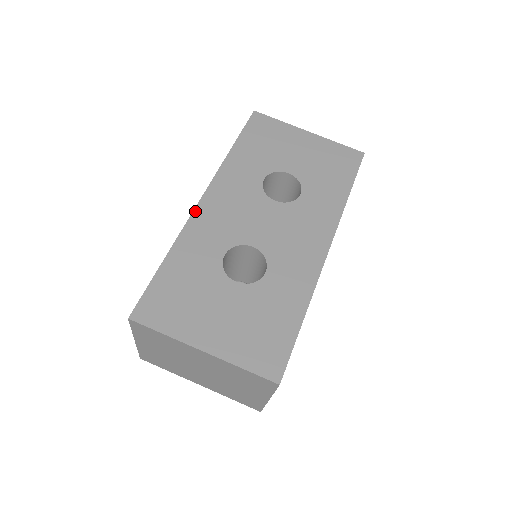
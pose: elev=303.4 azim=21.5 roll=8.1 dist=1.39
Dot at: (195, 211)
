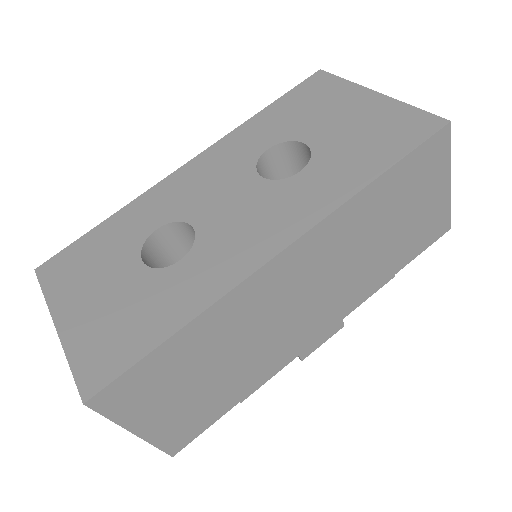
Dot at: (168, 177)
